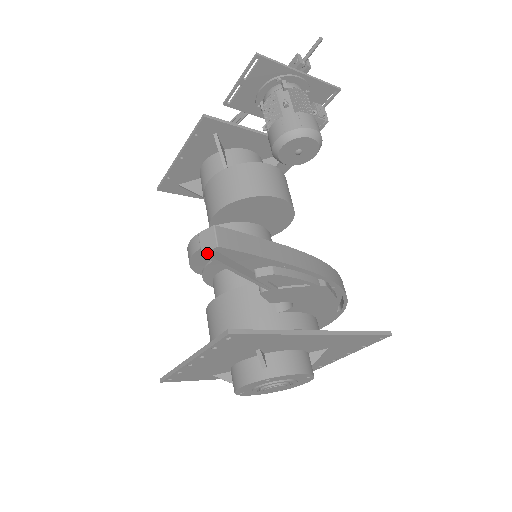
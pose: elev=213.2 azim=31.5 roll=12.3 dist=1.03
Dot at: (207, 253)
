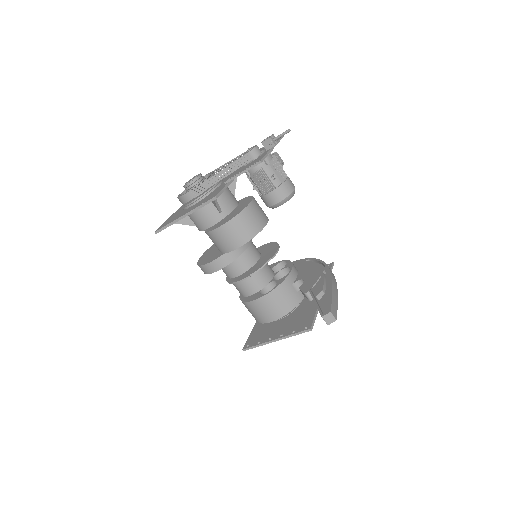
Dot at: (330, 323)
